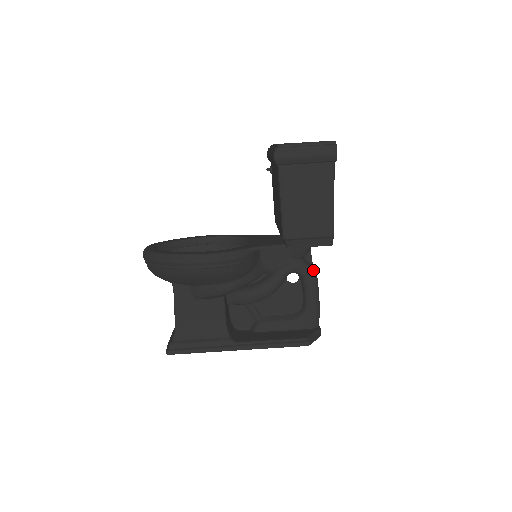
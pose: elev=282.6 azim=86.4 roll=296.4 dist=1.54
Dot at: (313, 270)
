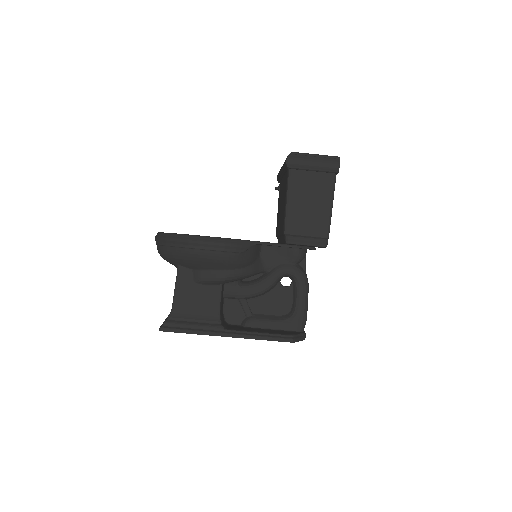
Dot at: (306, 276)
